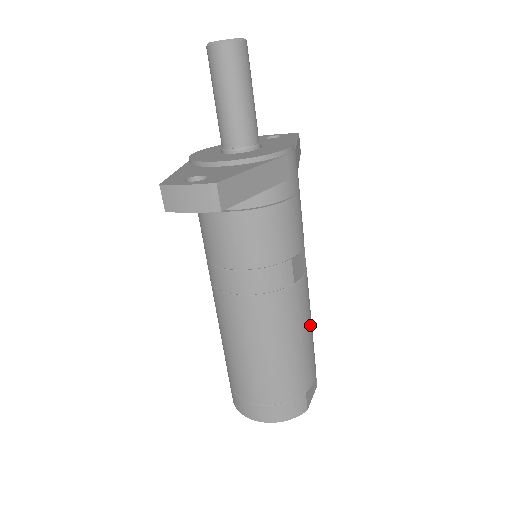
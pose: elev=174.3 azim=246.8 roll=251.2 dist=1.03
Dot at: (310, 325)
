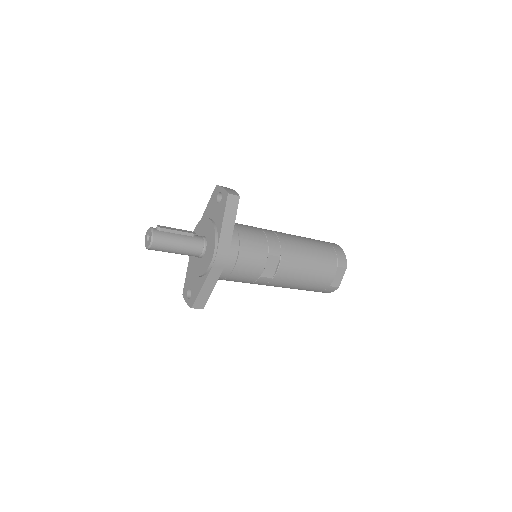
Dot at: (306, 271)
